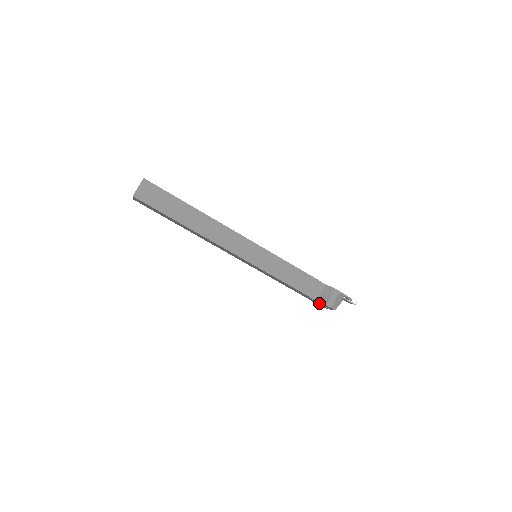
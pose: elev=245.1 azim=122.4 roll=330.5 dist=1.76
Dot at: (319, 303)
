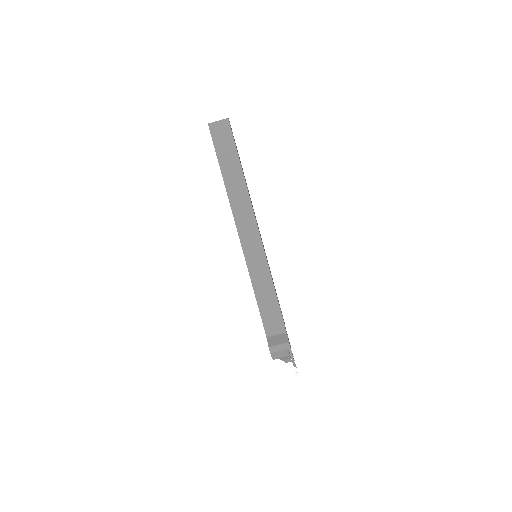
Dot at: occluded
